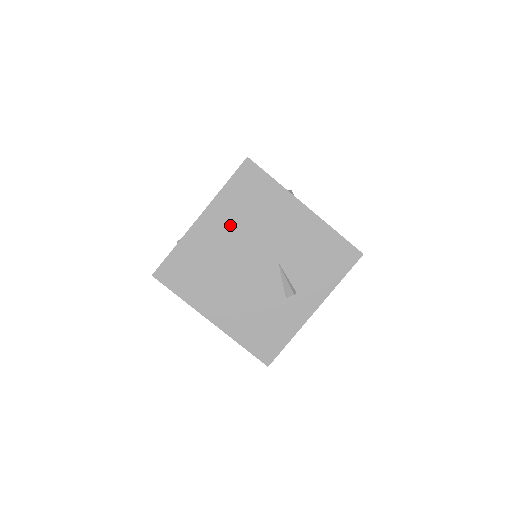
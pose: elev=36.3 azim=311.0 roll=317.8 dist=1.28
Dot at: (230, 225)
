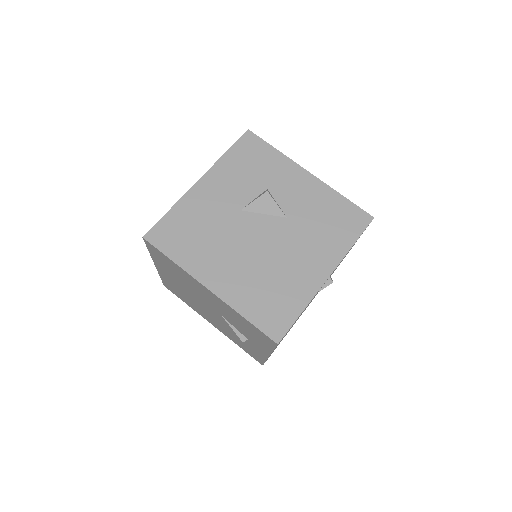
Dot at: (174, 278)
